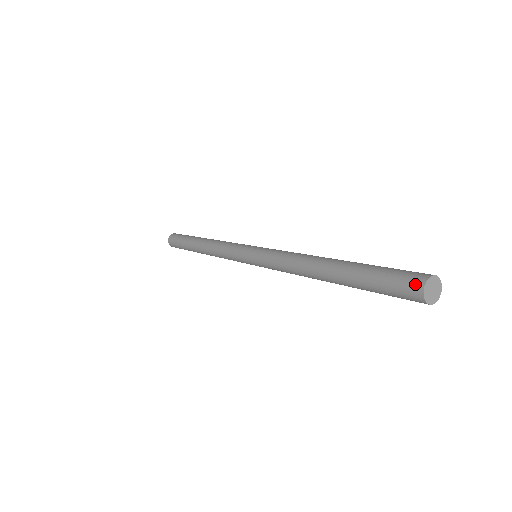
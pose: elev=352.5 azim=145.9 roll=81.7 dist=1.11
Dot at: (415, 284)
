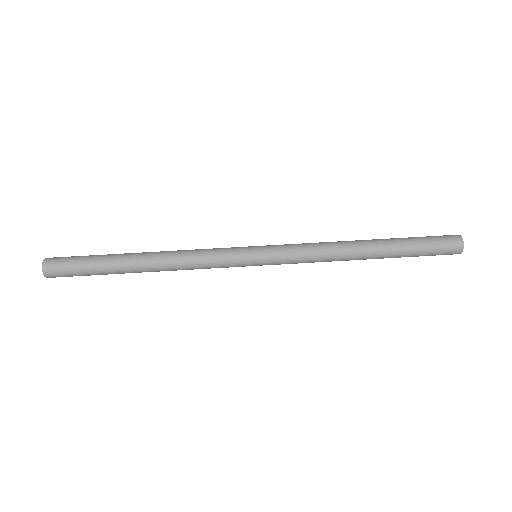
Dot at: (457, 242)
